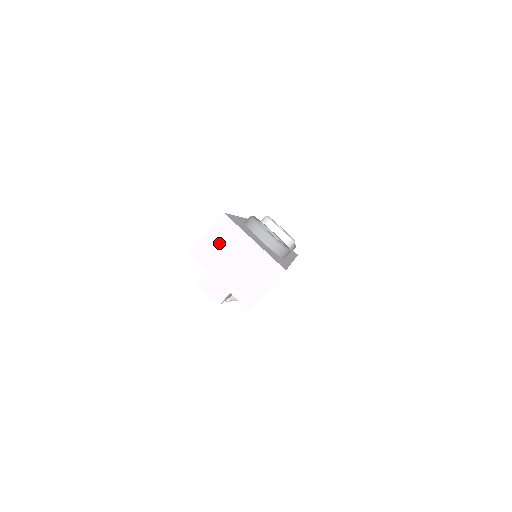
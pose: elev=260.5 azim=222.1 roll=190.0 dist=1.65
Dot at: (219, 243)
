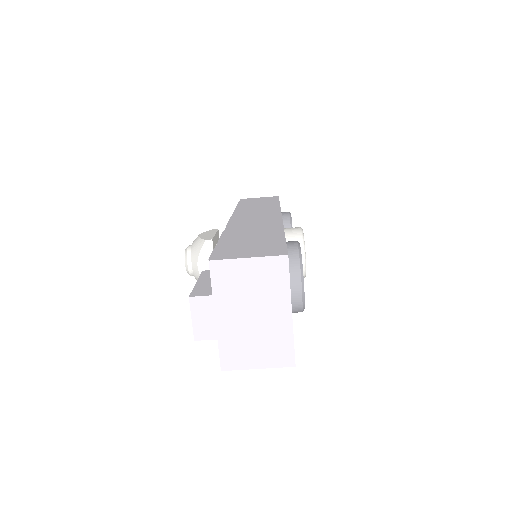
Dot at: (253, 281)
